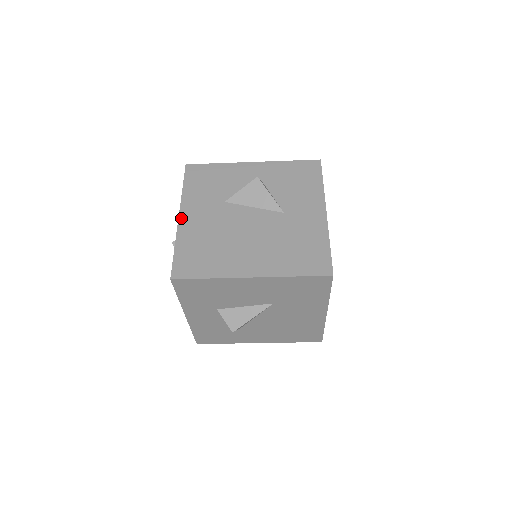
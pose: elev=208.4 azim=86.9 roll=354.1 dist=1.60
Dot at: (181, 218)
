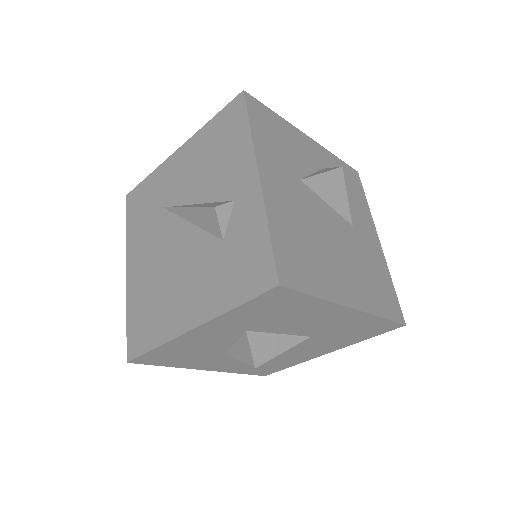
Dot at: (263, 180)
